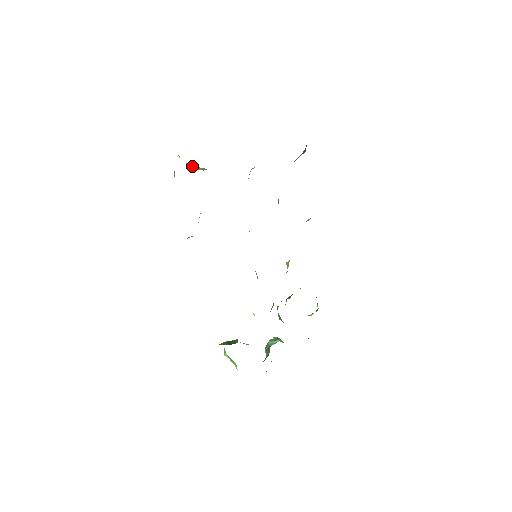
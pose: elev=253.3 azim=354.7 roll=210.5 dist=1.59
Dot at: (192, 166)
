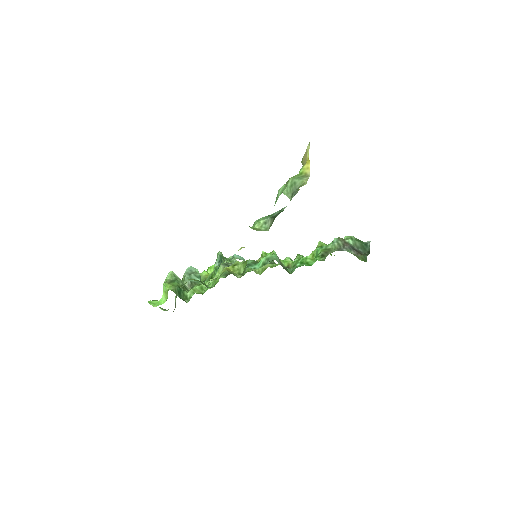
Dot at: occluded
